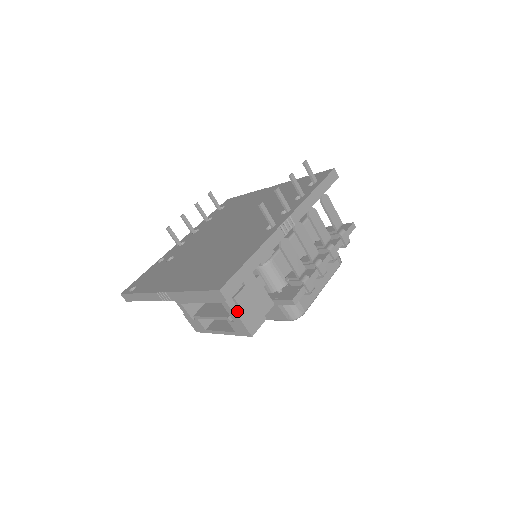
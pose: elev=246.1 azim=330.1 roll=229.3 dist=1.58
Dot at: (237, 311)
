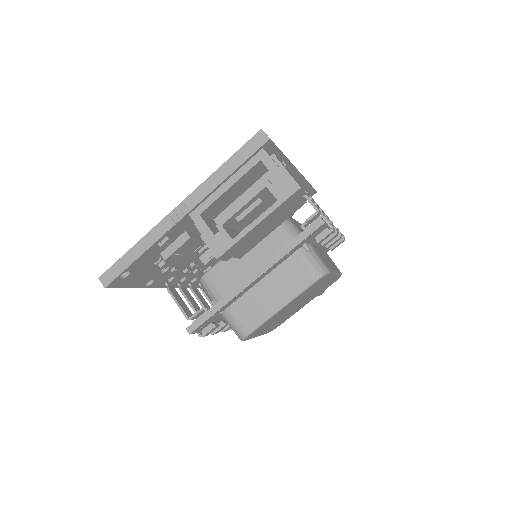
Dot at: (278, 167)
